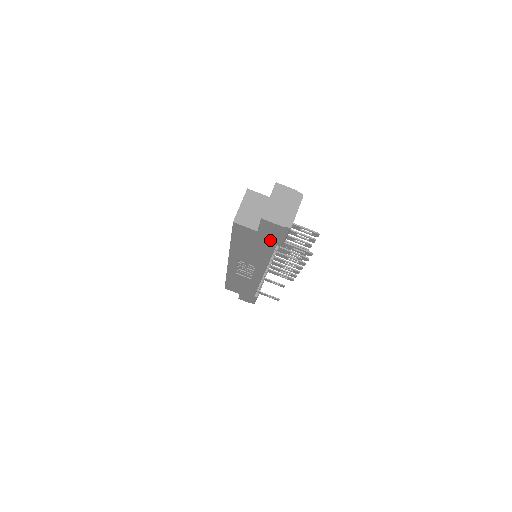
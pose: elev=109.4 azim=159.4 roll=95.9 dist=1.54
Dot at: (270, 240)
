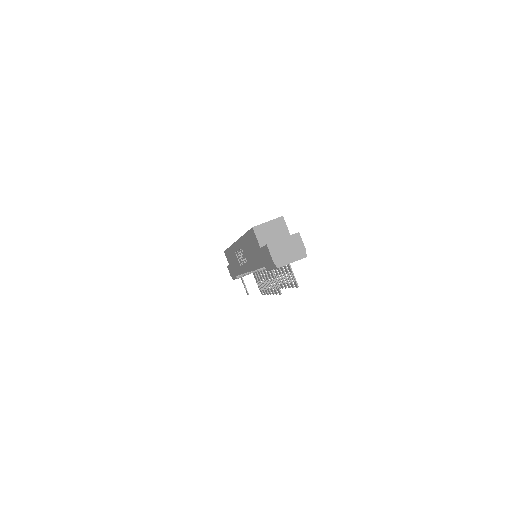
Dot at: (263, 260)
